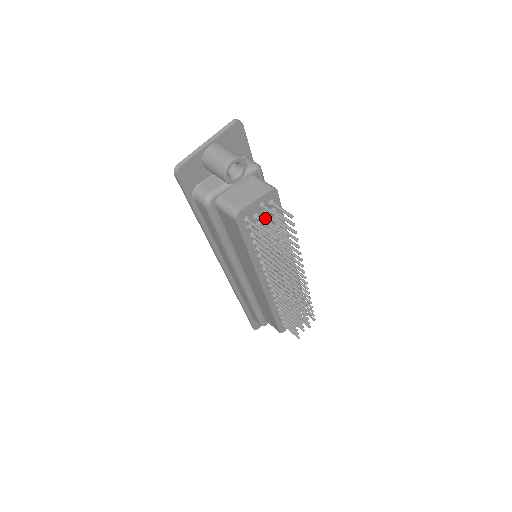
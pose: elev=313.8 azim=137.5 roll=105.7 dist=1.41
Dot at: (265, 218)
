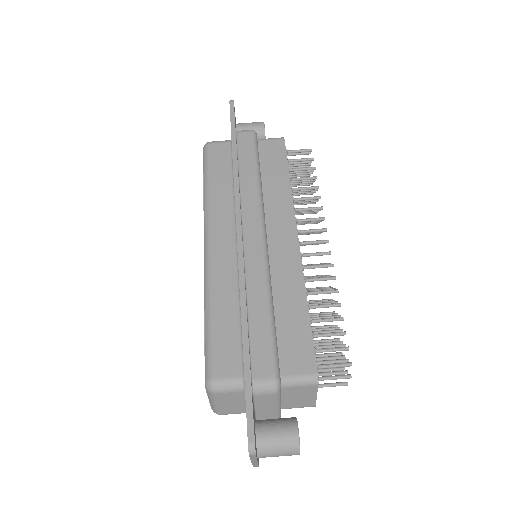
Dot at: occluded
